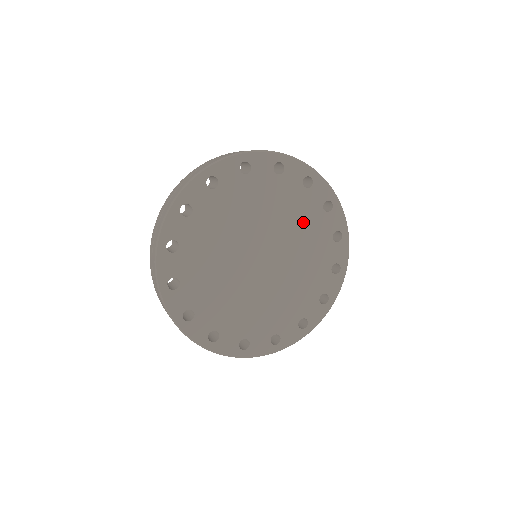
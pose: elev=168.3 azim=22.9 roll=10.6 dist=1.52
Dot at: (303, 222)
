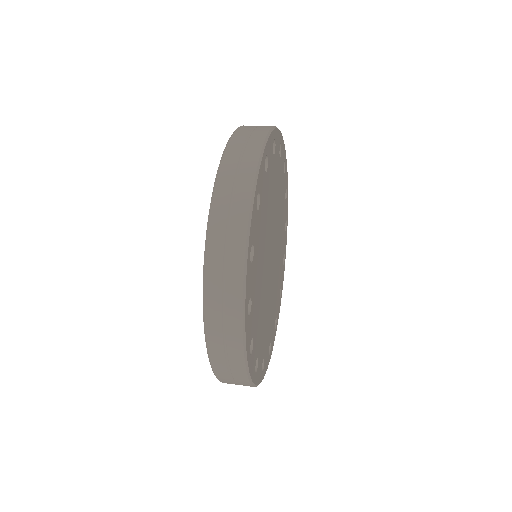
Dot at: (280, 255)
